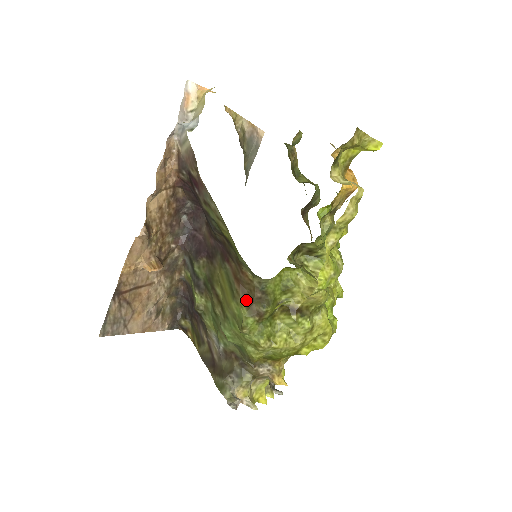
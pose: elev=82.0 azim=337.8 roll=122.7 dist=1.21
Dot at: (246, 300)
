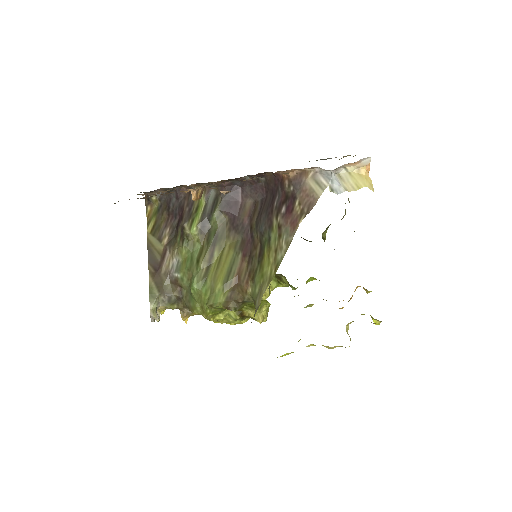
Dot at: (230, 294)
